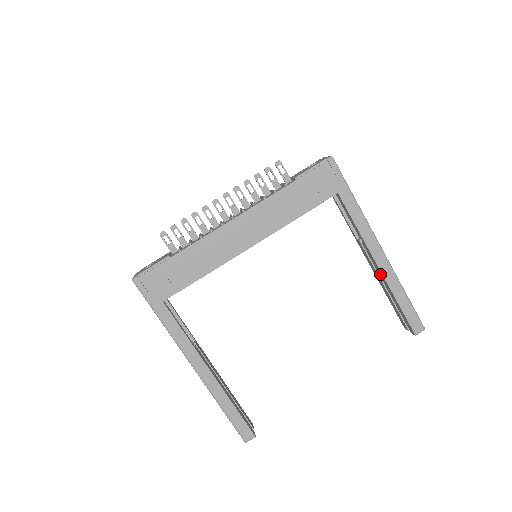
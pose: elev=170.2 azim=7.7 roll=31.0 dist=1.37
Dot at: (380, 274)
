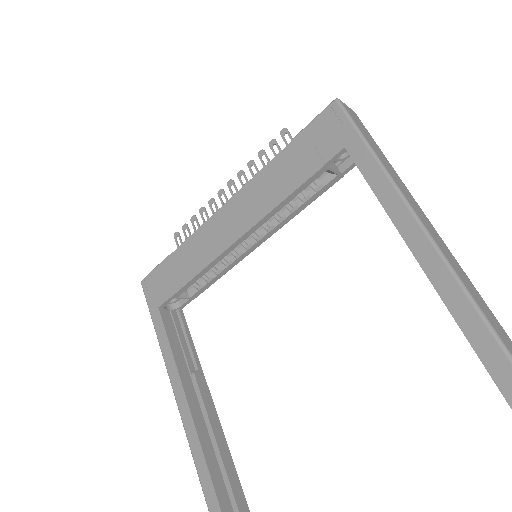
Dot at: (431, 279)
